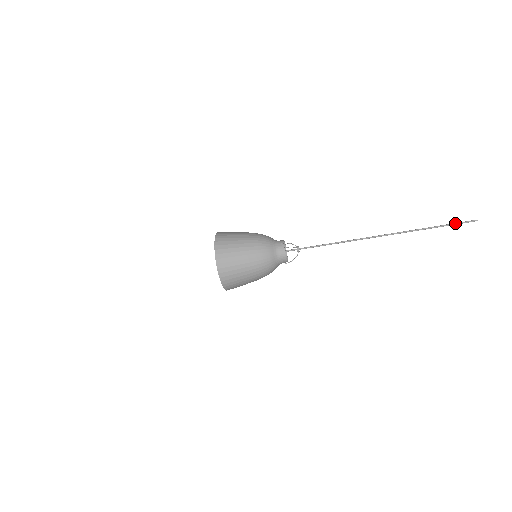
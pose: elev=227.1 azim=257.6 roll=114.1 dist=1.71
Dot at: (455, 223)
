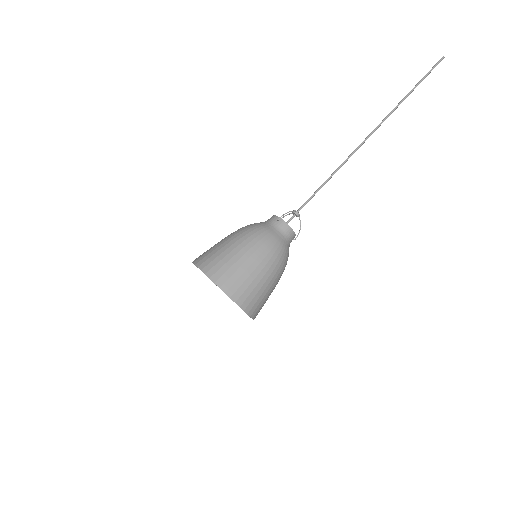
Dot at: (426, 75)
